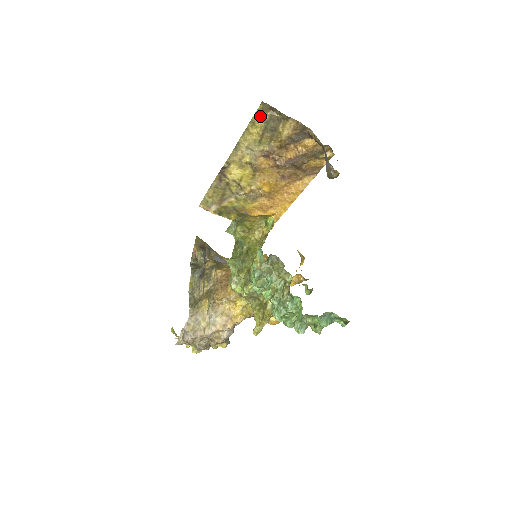
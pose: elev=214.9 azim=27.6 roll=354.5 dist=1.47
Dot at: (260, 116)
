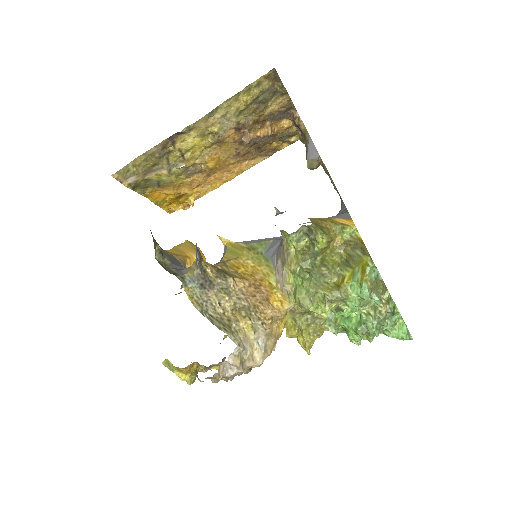
Dot at: (261, 83)
